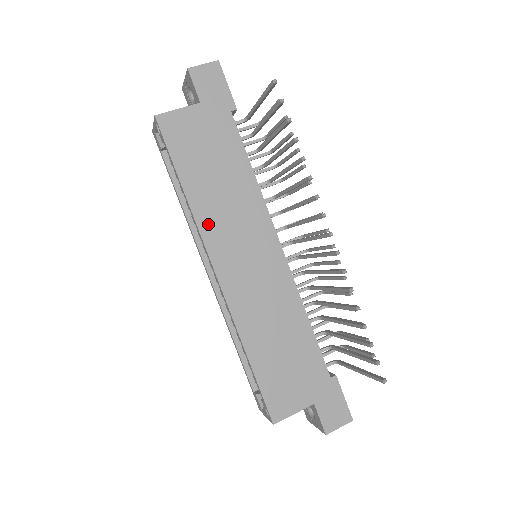
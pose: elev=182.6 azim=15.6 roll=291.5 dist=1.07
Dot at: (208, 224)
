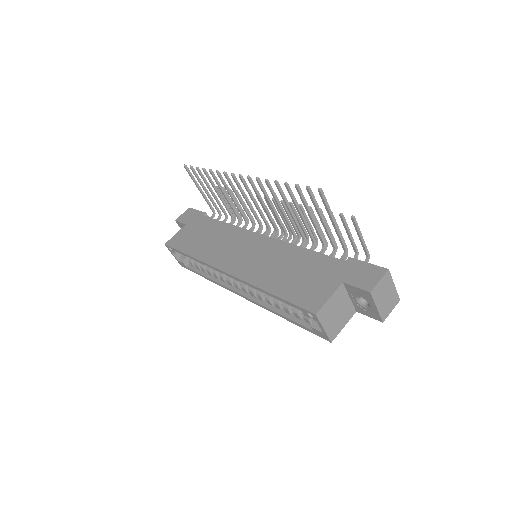
Dot at: (210, 257)
